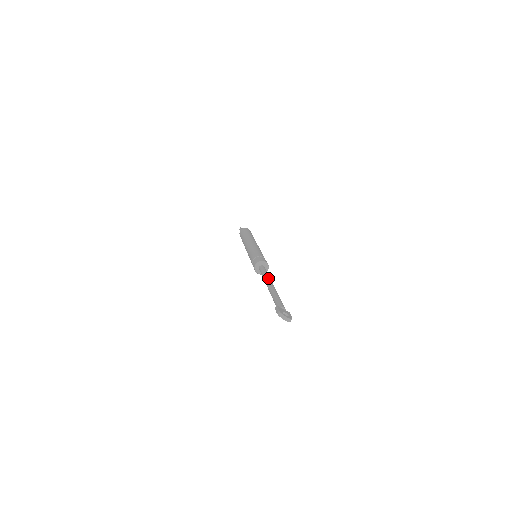
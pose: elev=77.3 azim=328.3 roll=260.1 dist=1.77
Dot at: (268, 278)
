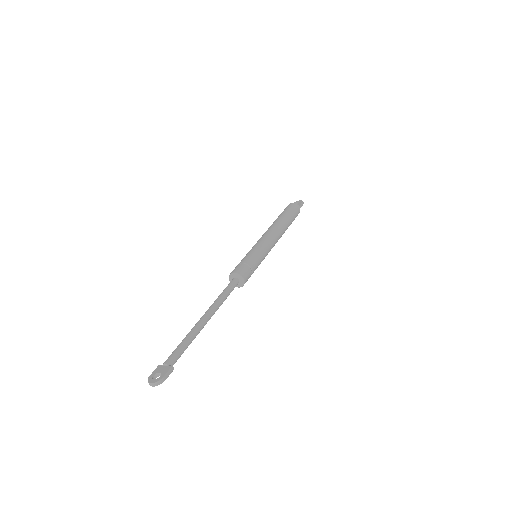
Dot at: (211, 305)
